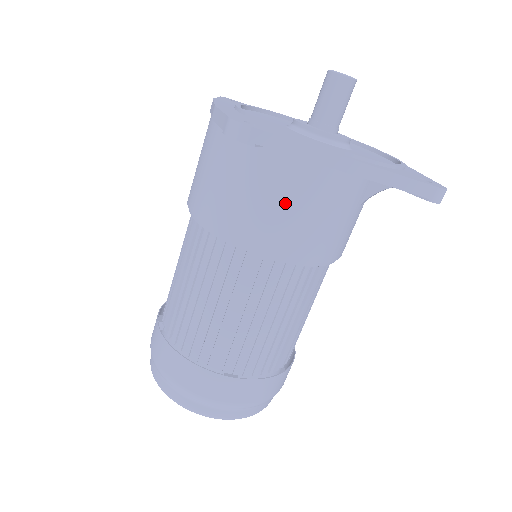
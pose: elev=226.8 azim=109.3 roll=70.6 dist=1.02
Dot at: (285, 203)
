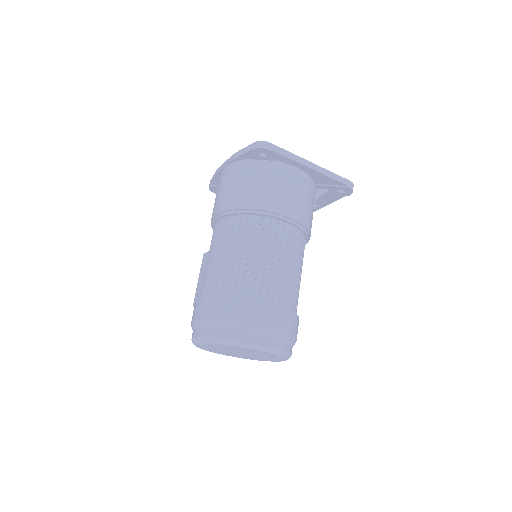
Dot at: (286, 187)
